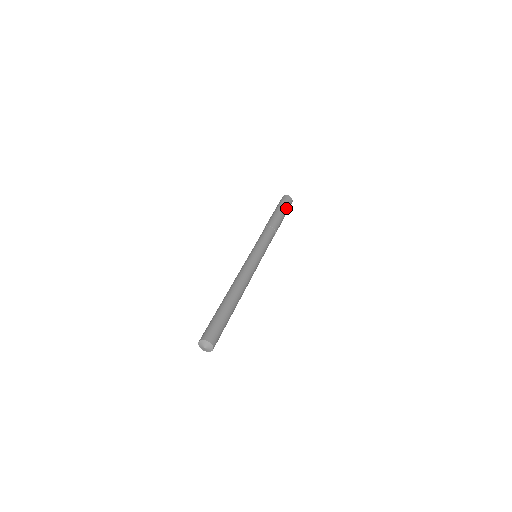
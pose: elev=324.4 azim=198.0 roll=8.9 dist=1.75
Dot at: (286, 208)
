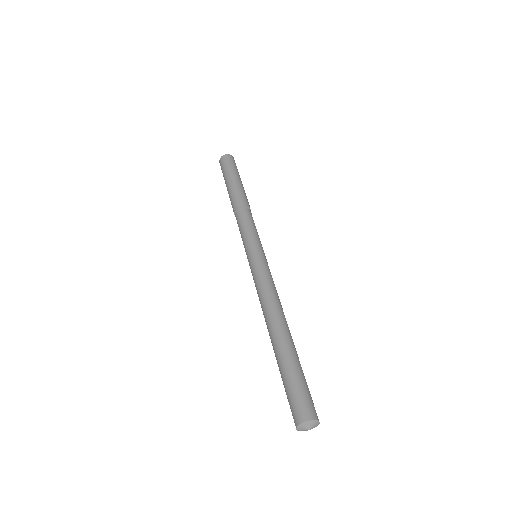
Dot at: occluded
